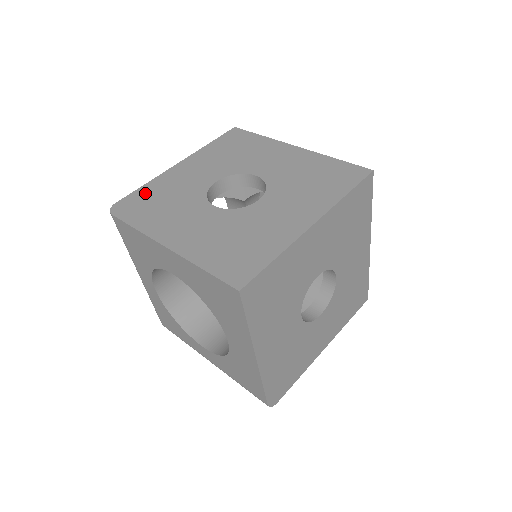
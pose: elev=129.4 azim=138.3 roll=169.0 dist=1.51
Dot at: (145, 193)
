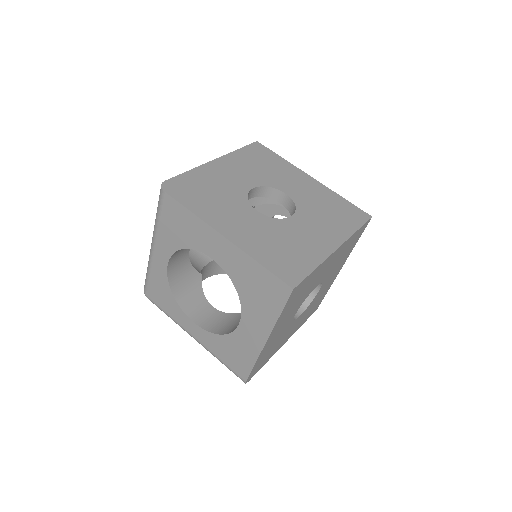
Dot at: (191, 179)
